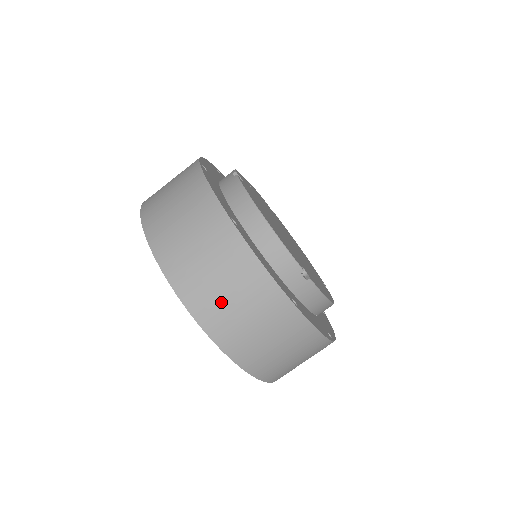
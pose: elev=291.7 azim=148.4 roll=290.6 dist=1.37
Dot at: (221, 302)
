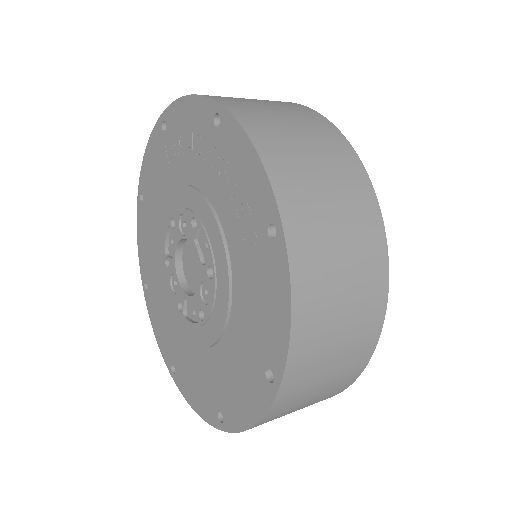
Dot at: occluded
